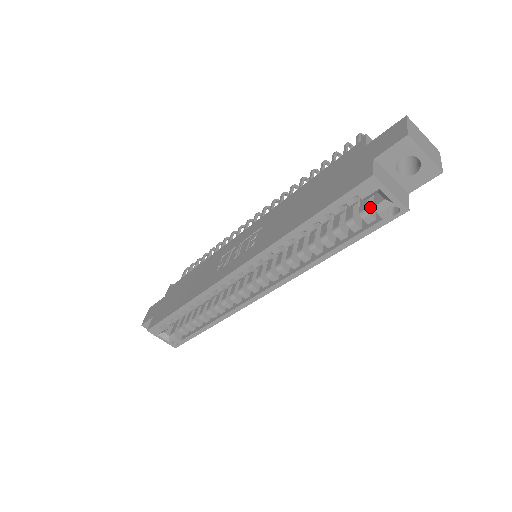
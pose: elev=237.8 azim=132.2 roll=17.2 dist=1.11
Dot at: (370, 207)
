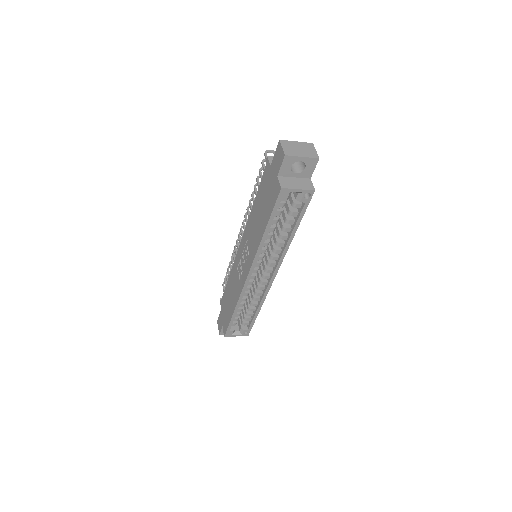
Dot at: (295, 199)
